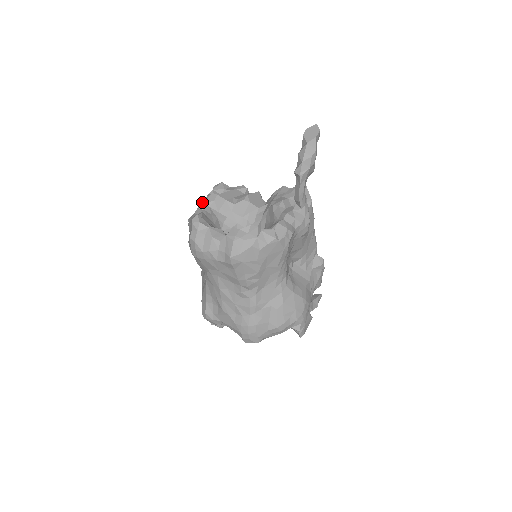
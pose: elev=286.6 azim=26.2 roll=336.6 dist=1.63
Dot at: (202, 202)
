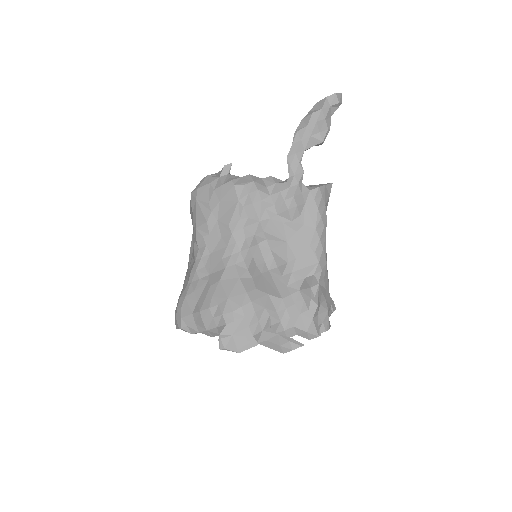
Dot at: occluded
